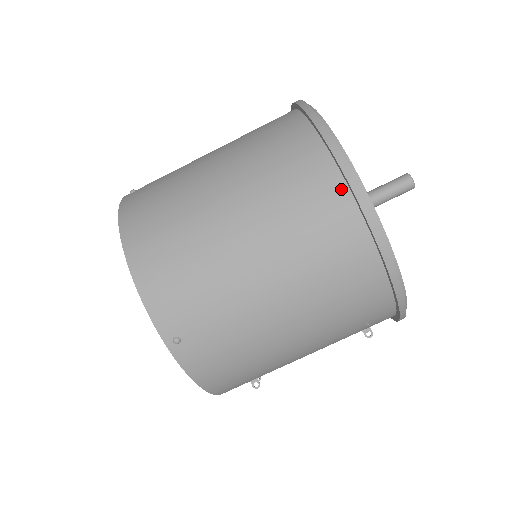
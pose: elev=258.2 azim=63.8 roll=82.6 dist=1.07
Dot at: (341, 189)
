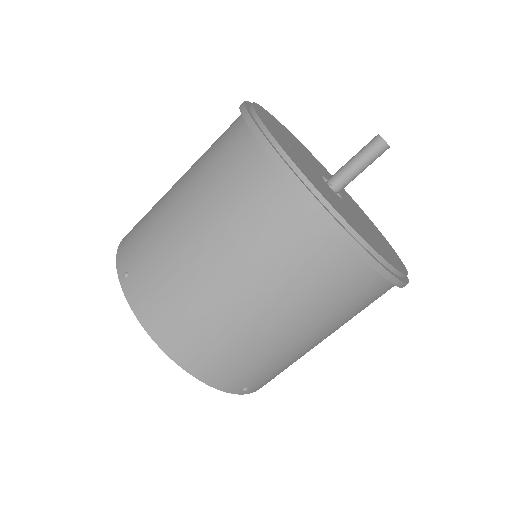
Dot at: (351, 256)
